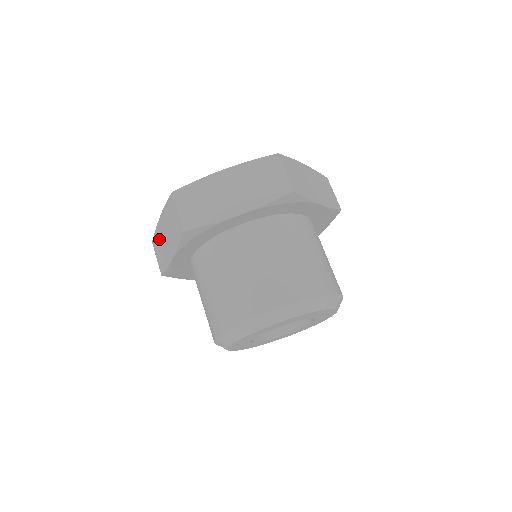
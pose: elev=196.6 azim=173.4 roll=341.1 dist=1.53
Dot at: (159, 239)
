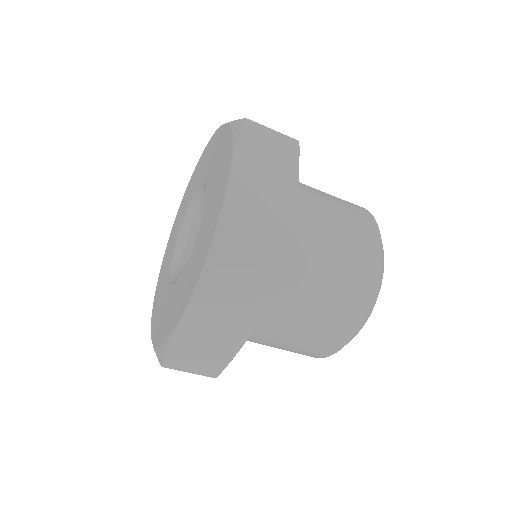
Dot at: occluded
